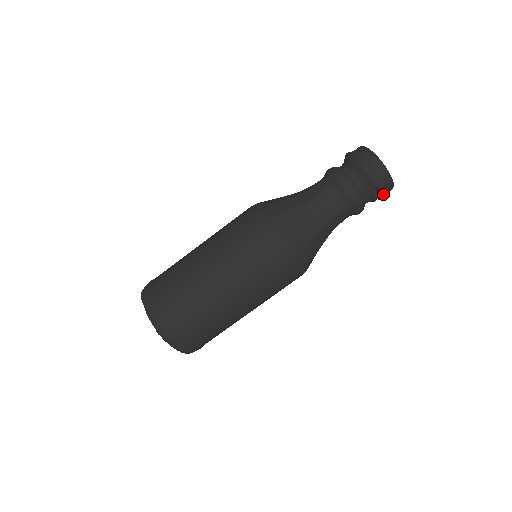
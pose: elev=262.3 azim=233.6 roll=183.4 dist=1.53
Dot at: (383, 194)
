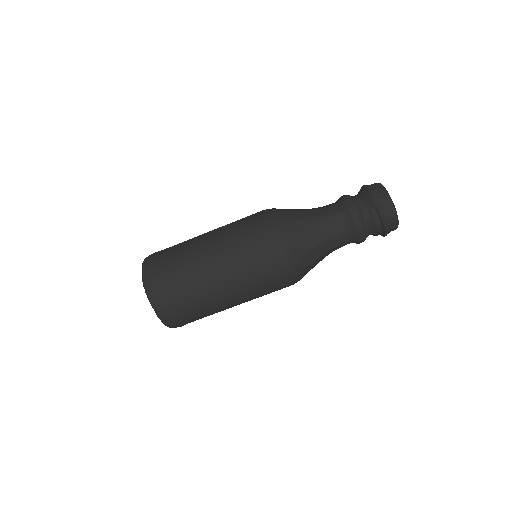
Dot at: (383, 217)
